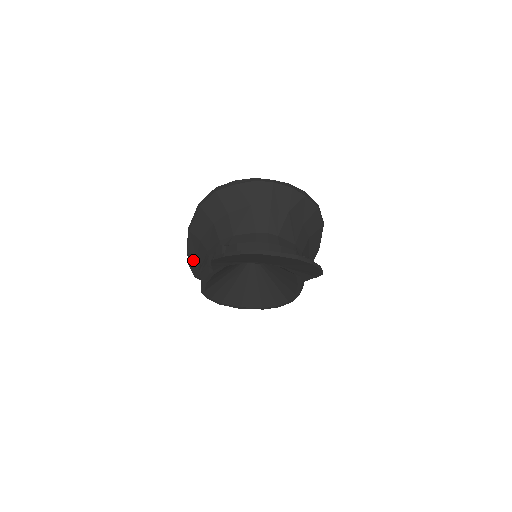
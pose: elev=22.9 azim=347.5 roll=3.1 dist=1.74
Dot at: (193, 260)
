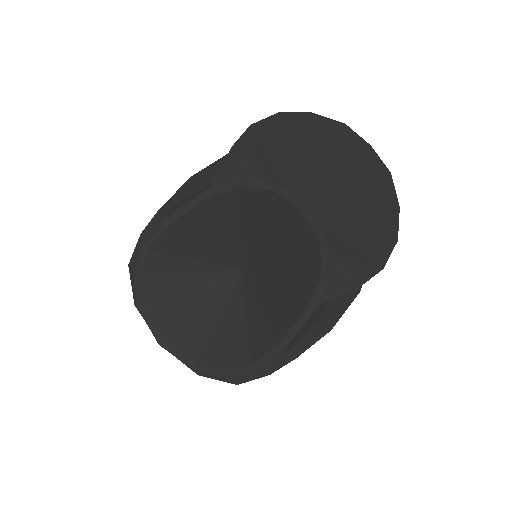
Dot at: (157, 224)
